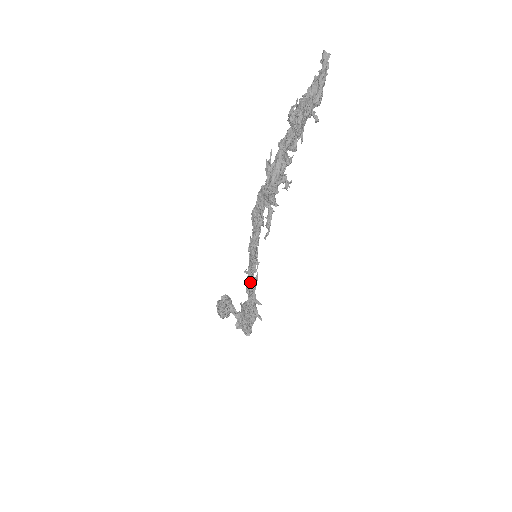
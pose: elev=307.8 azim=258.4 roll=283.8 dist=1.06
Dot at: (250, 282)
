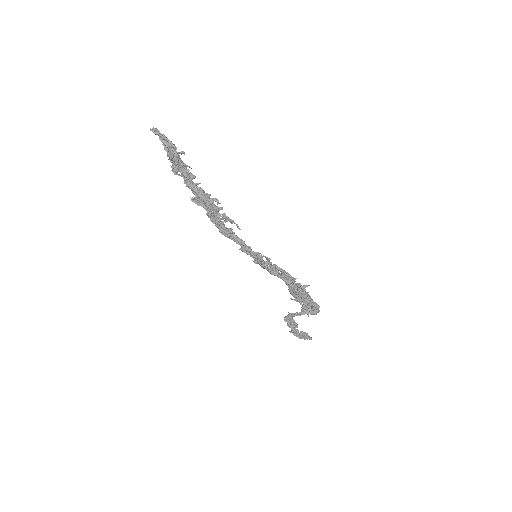
Dot at: occluded
